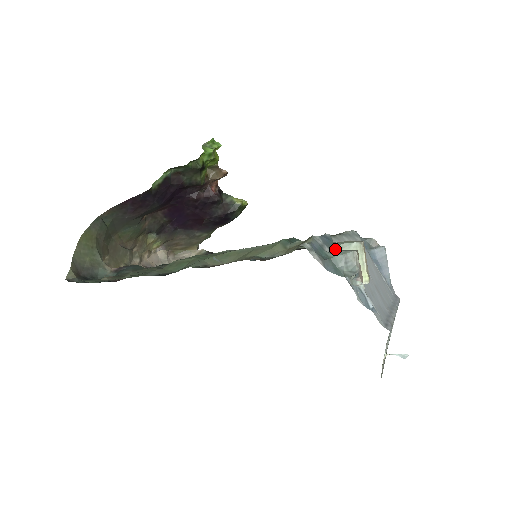
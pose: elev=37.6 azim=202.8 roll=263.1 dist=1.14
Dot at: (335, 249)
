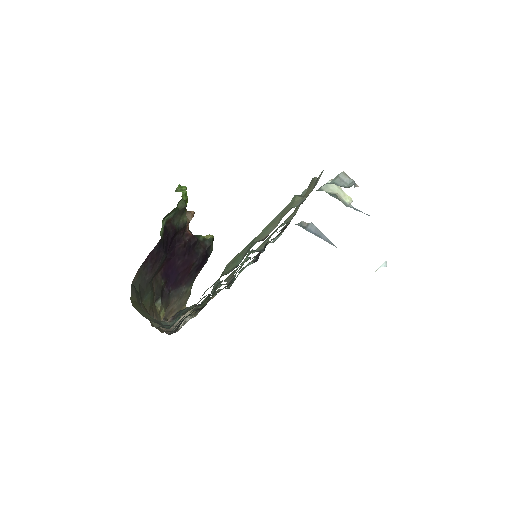
Dot at: occluded
